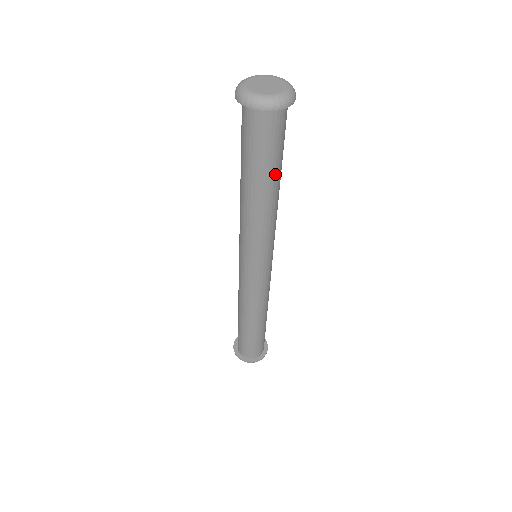
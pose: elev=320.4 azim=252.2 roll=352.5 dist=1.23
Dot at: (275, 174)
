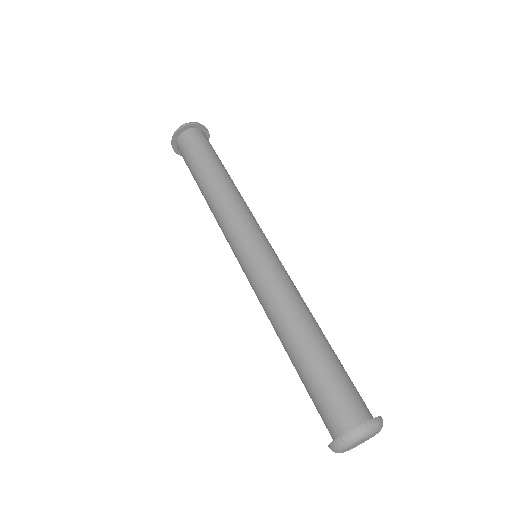
Dot at: (225, 169)
